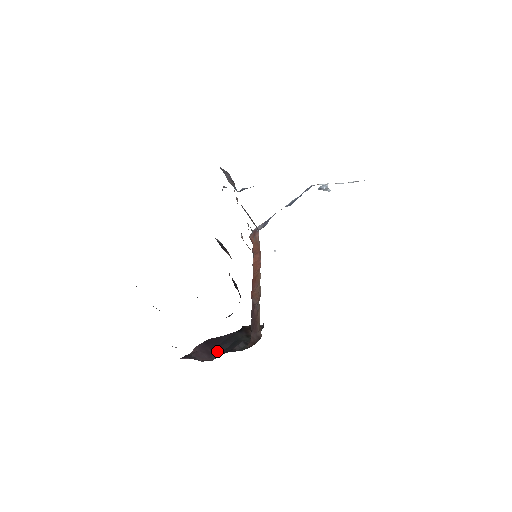
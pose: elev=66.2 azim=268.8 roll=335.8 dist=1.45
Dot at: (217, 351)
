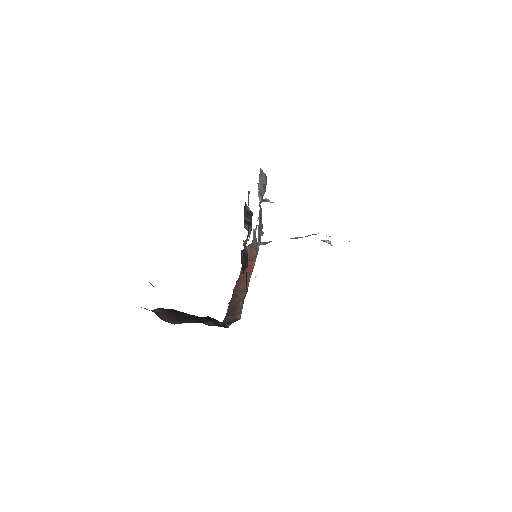
Dot at: (180, 320)
